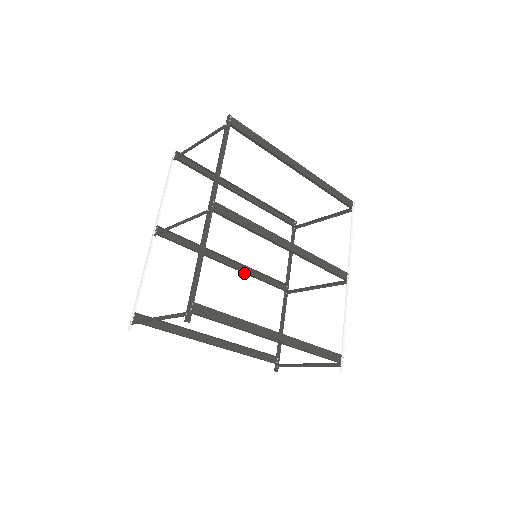
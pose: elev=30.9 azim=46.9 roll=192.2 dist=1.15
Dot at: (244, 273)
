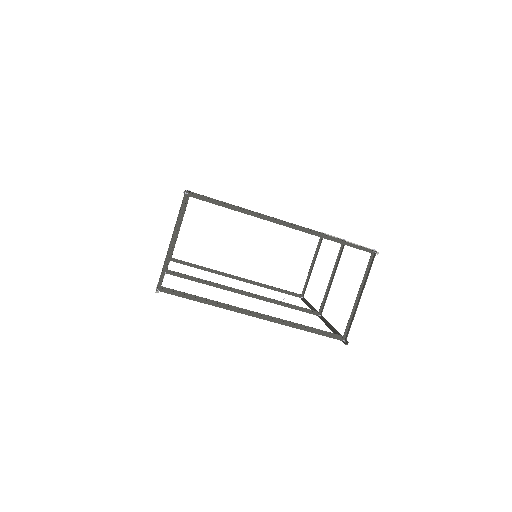
Dot at: occluded
